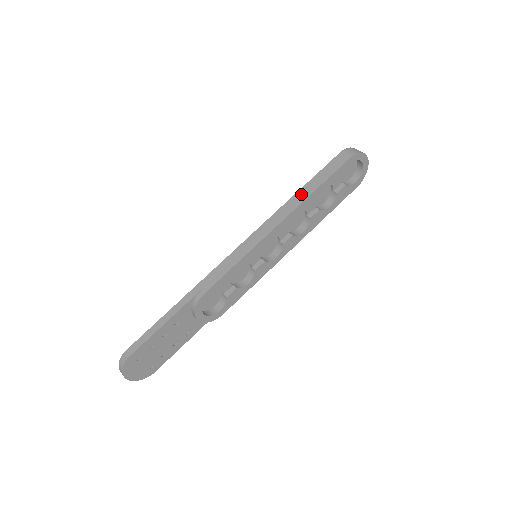
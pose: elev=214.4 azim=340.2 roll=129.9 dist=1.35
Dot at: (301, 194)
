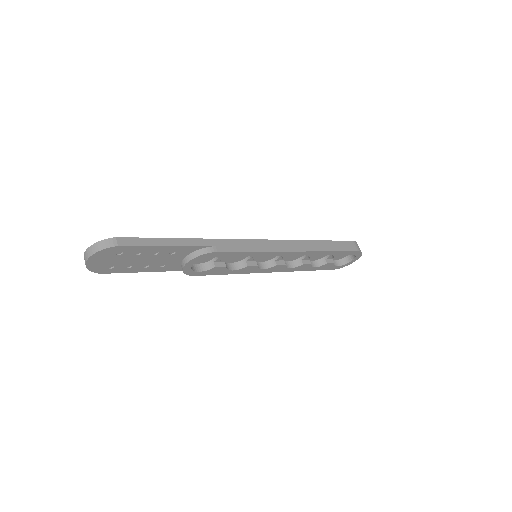
Dot at: (319, 244)
